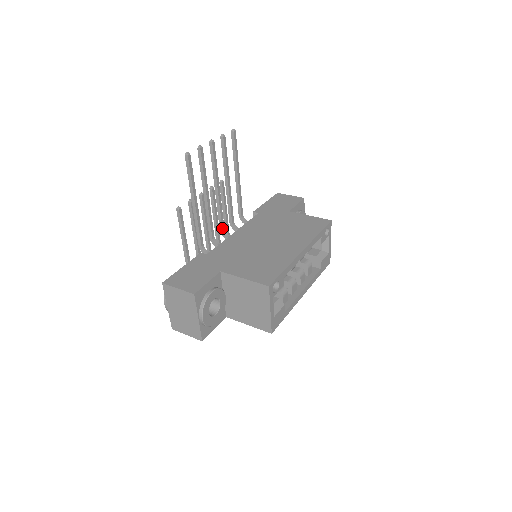
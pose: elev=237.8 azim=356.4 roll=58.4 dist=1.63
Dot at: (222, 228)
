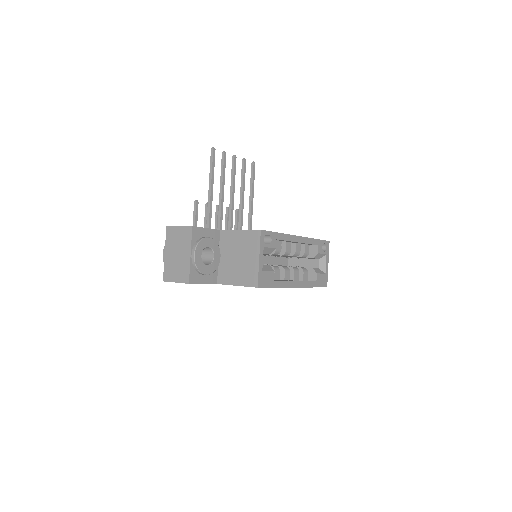
Dot at: occluded
